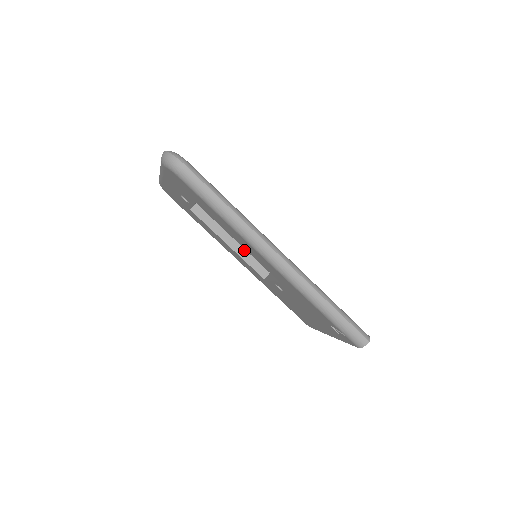
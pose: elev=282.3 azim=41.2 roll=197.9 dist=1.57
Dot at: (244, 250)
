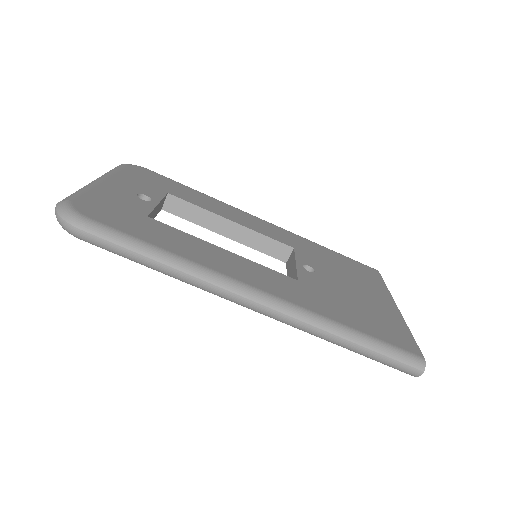
Dot at: (248, 236)
